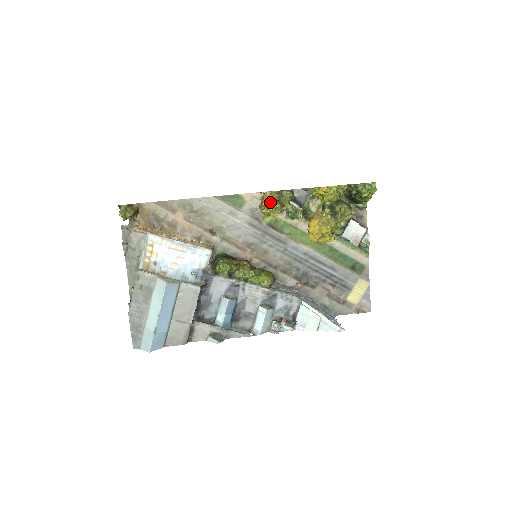
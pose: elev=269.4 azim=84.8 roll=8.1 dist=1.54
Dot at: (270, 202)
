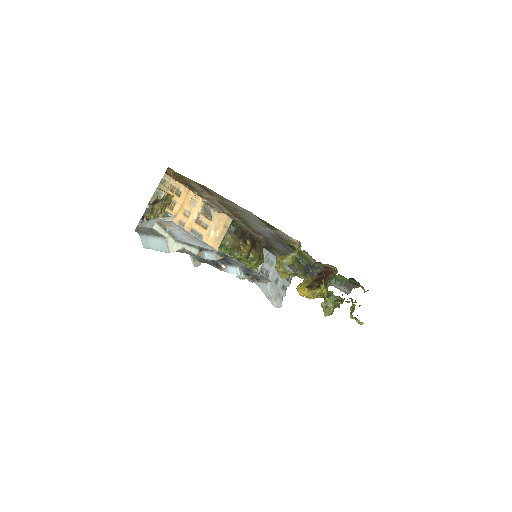
Dot at: (283, 272)
